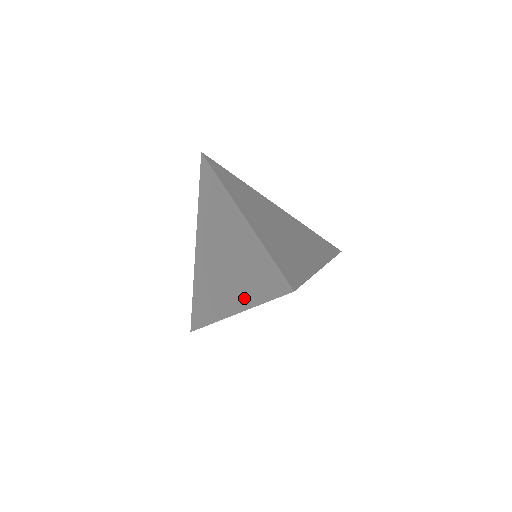
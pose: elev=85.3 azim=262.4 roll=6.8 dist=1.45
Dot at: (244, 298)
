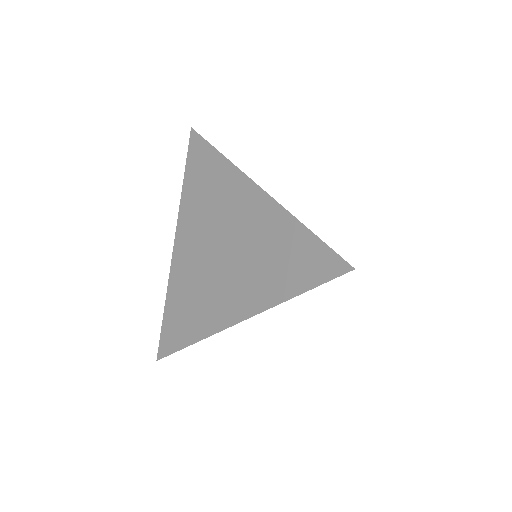
Dot at: (261, 295)
